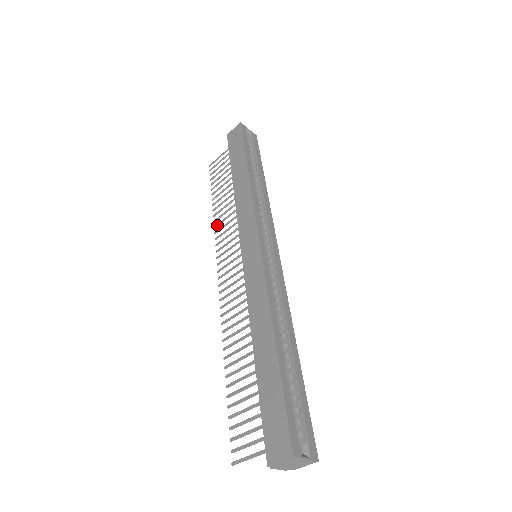
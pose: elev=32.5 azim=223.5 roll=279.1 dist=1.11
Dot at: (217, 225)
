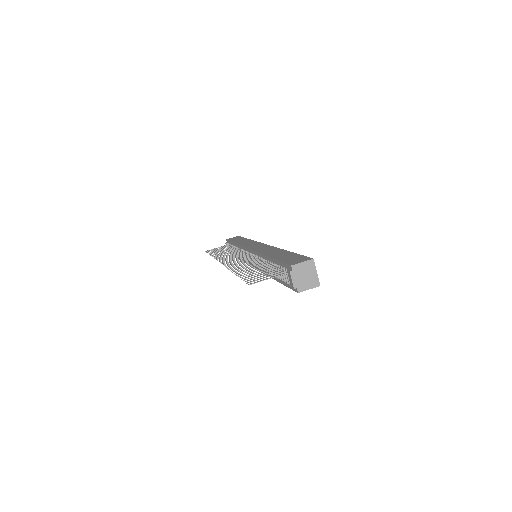
Dot at: (217, 256)
